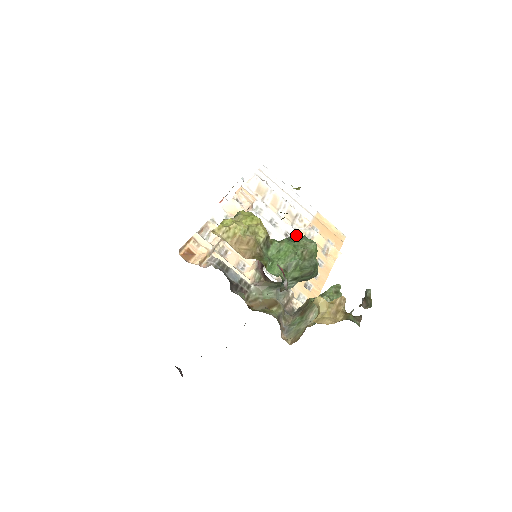
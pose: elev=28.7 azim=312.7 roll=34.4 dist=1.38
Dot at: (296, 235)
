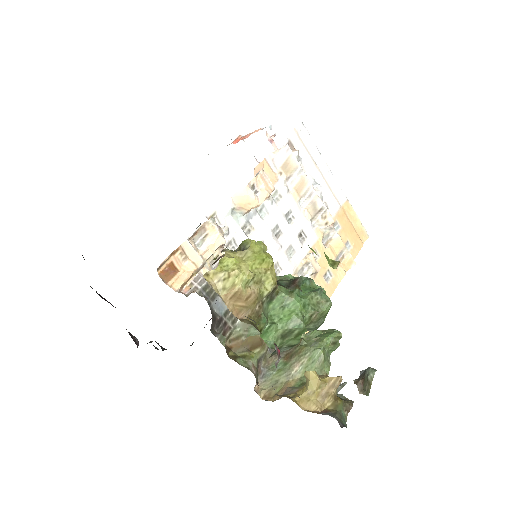
Dot at: (312, 236)
